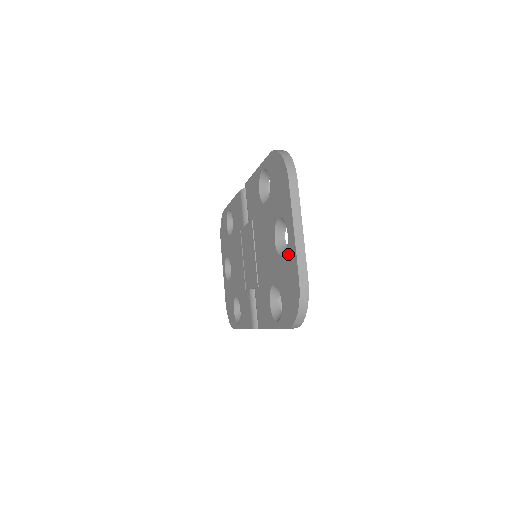
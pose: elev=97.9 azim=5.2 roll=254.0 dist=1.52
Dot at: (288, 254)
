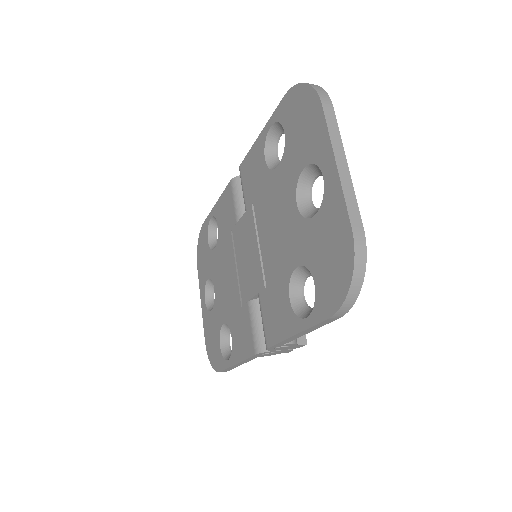
Dot at: (326, 205)
